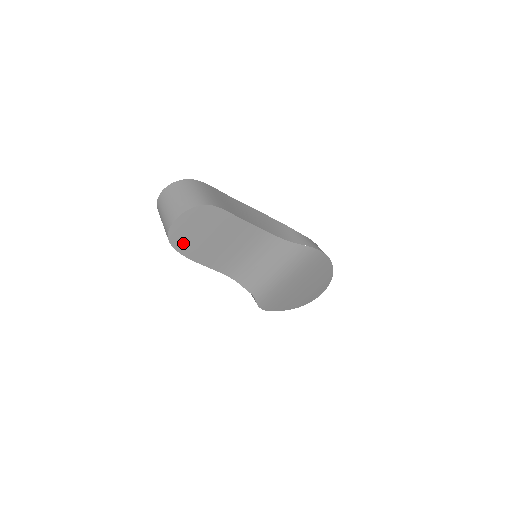
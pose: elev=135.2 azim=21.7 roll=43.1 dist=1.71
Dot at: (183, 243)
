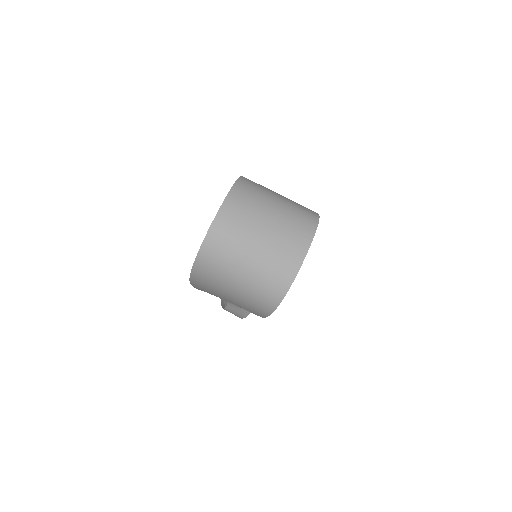
Dot at: occluded
